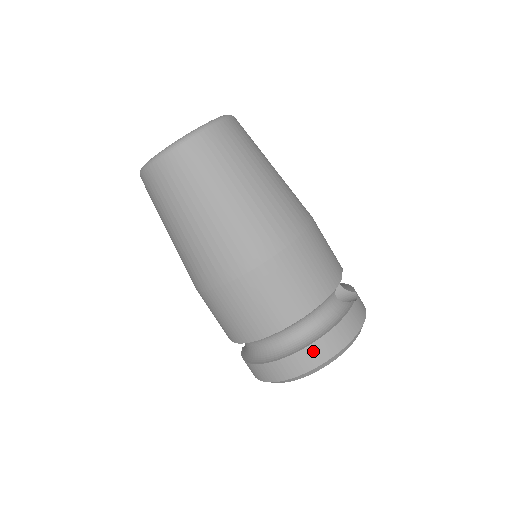
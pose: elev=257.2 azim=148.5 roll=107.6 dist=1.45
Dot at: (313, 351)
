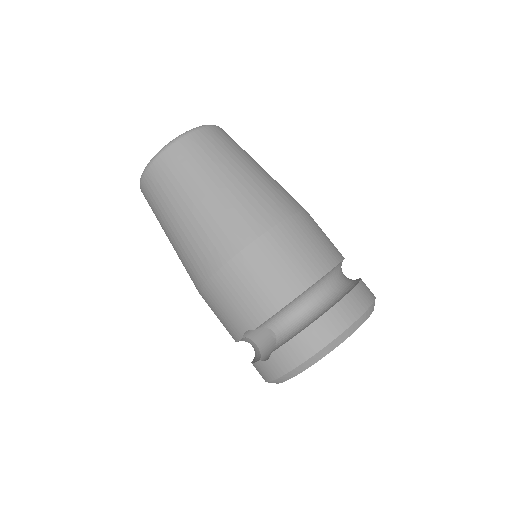
Dot at: (364, 287)
